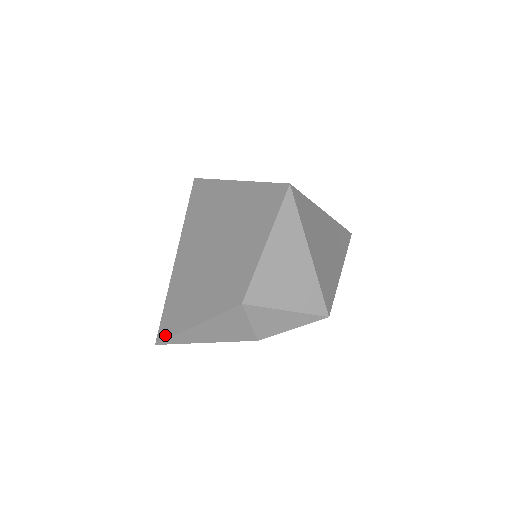
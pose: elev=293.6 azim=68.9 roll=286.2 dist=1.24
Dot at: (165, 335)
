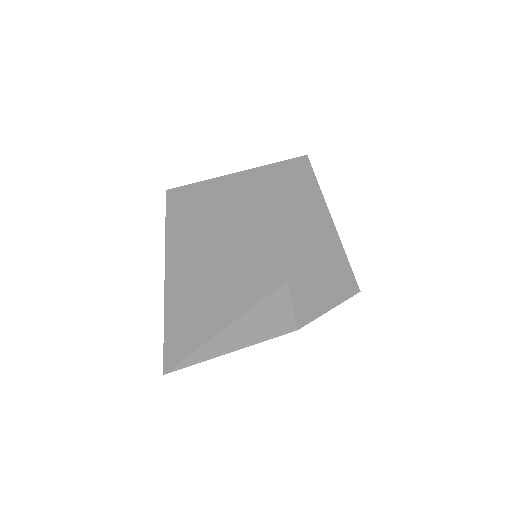
Dot at: (177, 357)
